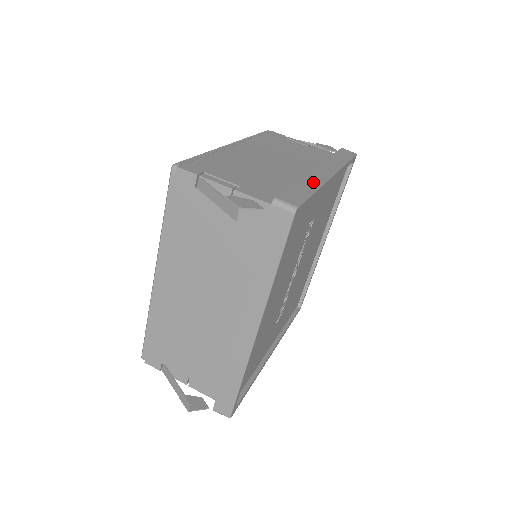
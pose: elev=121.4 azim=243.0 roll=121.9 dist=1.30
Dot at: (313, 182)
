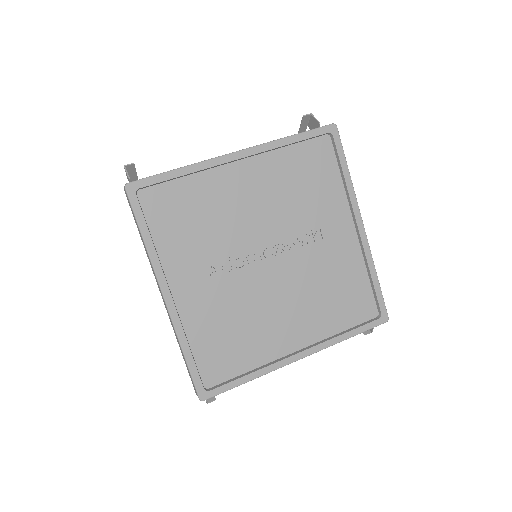
Dot at: occluded
